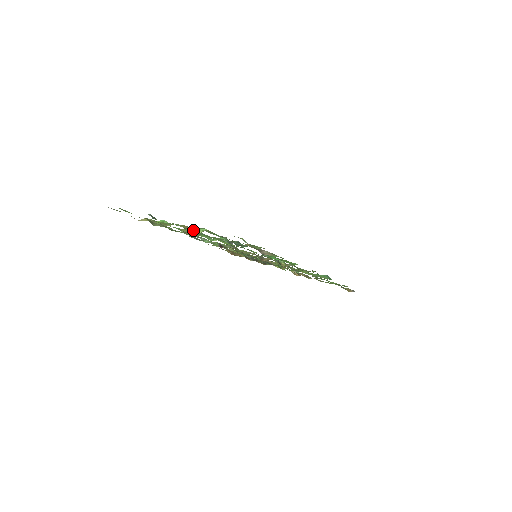
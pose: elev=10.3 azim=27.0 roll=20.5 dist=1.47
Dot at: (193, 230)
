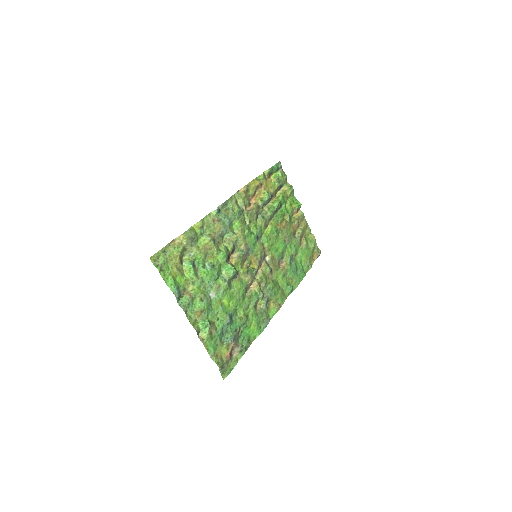
Dot at: (210, 277)
